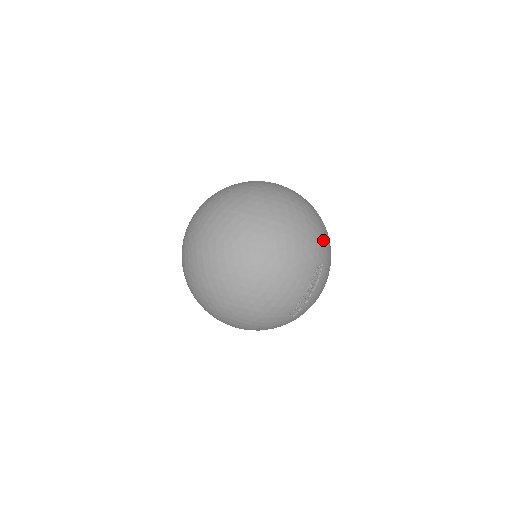
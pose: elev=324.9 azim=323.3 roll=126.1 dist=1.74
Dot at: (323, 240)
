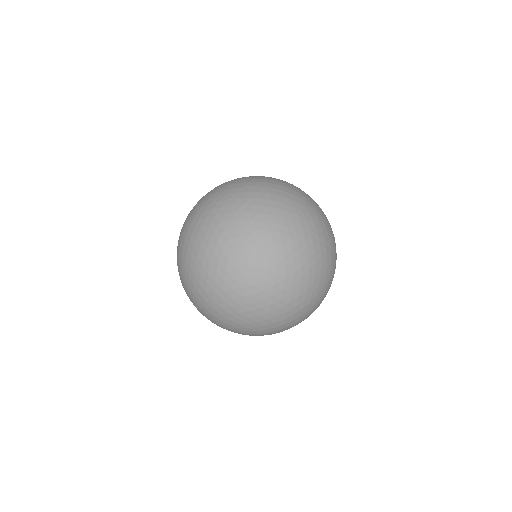
Dot at: occluded
